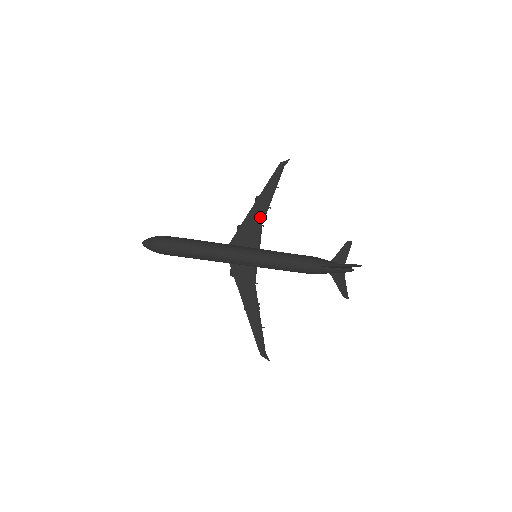
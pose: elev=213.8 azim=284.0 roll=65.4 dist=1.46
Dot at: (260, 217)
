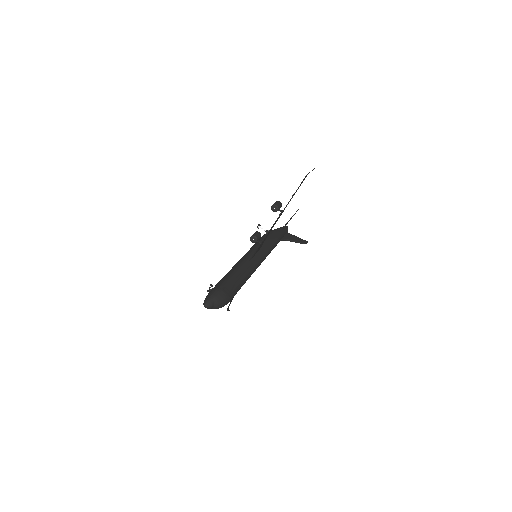
Dot at: occluded
